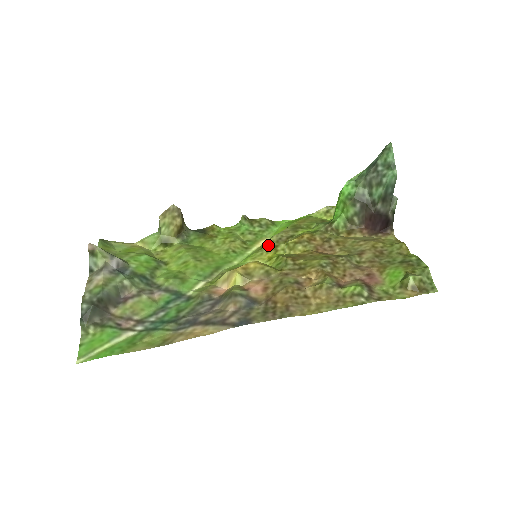
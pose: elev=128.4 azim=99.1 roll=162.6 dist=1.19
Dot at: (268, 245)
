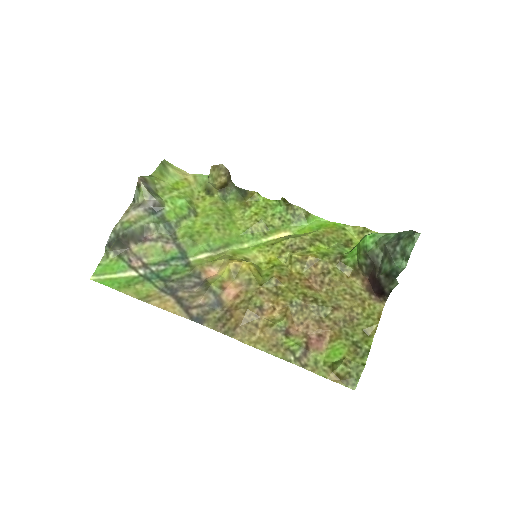
Dot at: (279, 245)
